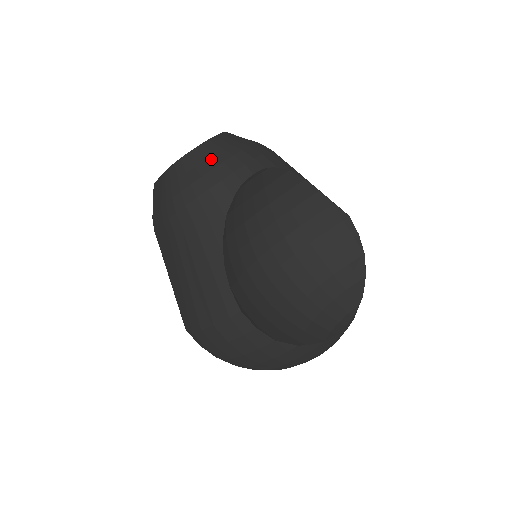
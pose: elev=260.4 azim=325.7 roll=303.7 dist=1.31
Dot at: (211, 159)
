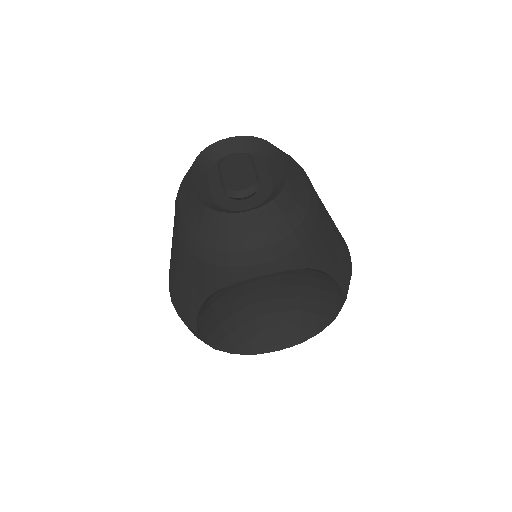
Dot at: (235, 239)
